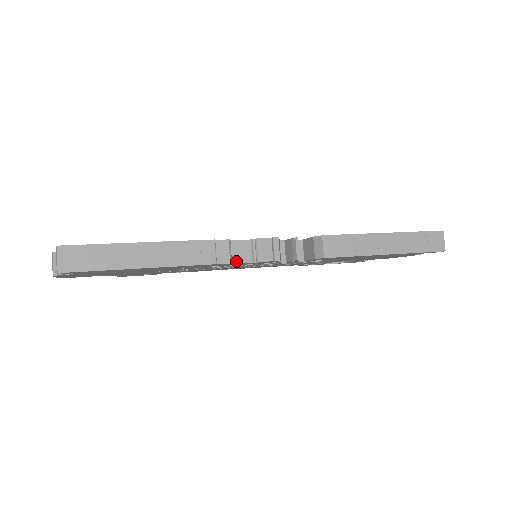
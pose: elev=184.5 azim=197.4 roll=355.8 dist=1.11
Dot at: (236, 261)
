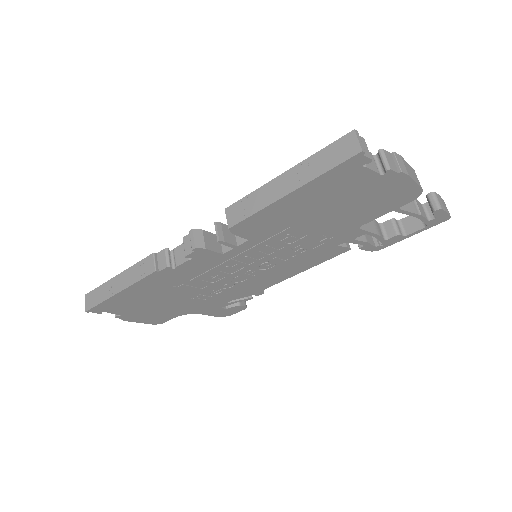
Dot at: (178, 264)
